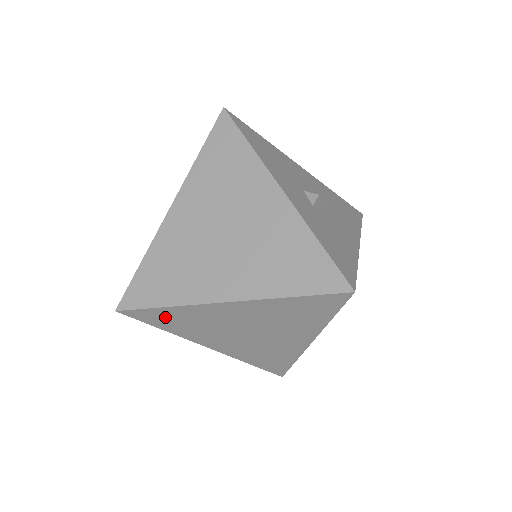
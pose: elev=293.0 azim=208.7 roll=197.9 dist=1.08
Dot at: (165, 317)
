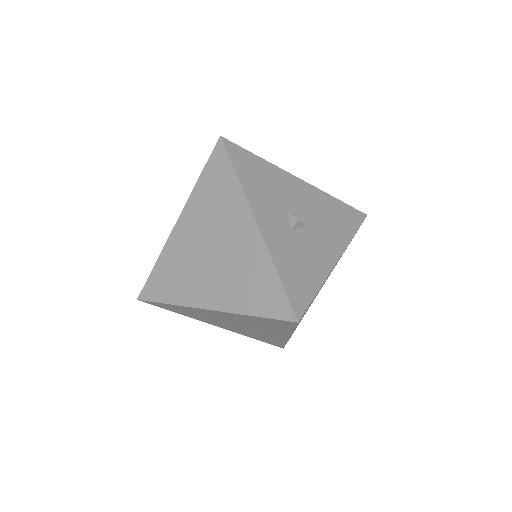
Dot at: (173, 308)
